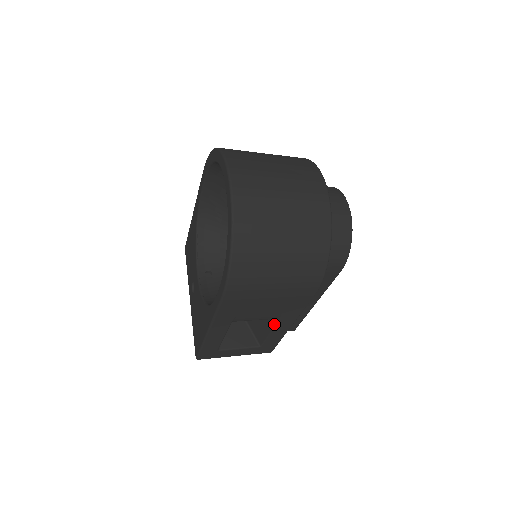
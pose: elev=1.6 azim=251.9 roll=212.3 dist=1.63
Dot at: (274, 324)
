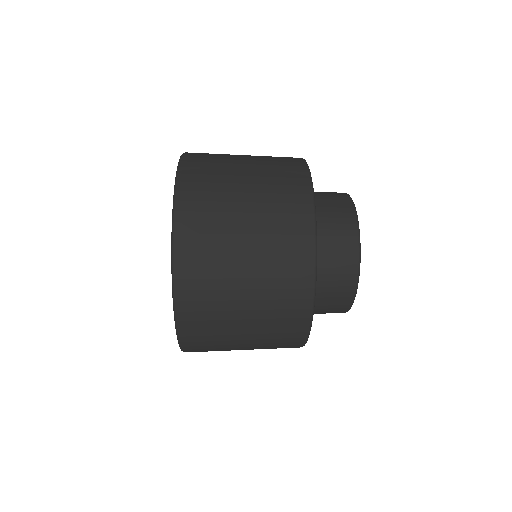
Dot at: occluded
